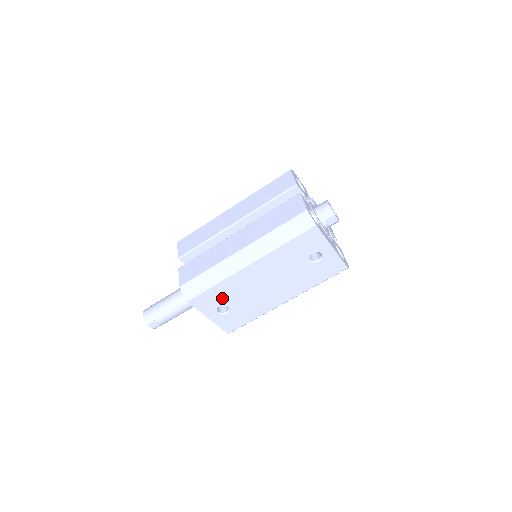
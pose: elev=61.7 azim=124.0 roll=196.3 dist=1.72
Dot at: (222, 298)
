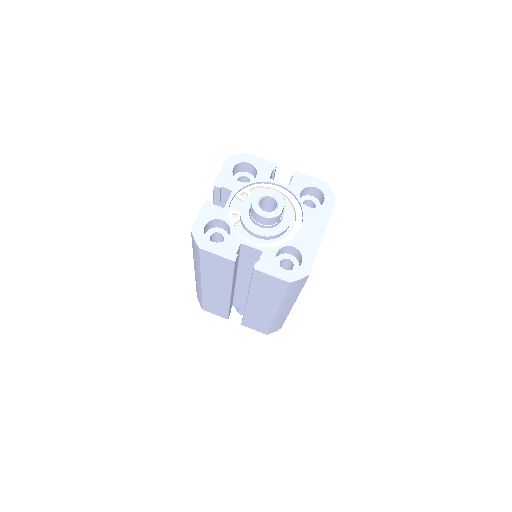
Dot at: occluded
